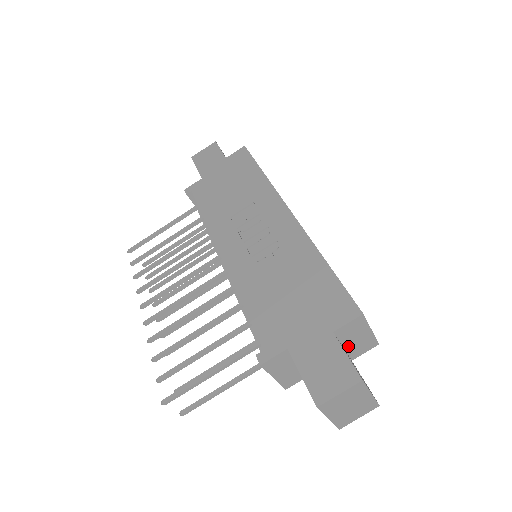
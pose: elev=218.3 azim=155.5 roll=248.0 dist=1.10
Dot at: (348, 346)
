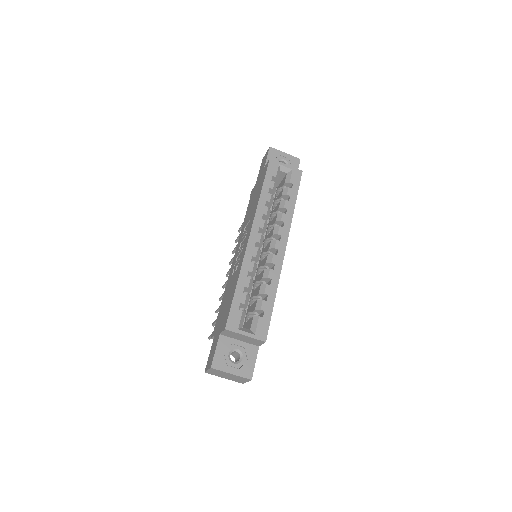
Dot at: (243, 340)
